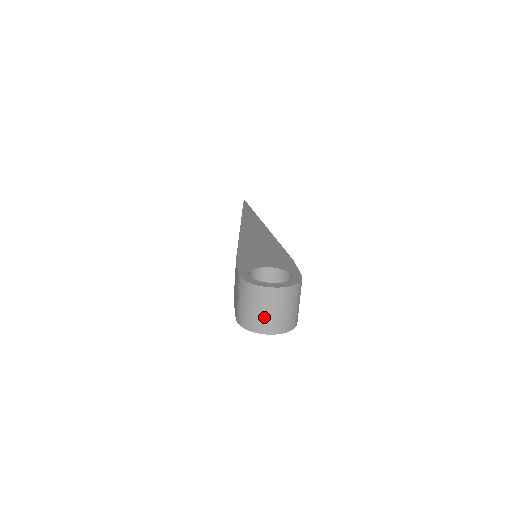
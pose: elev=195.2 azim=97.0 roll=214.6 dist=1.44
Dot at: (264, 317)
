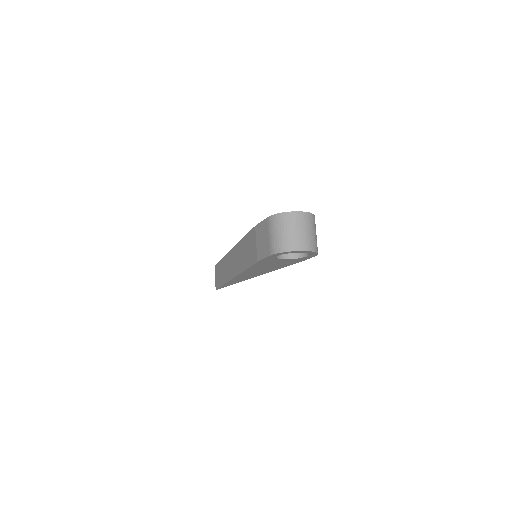
Dot at: (297, 236)
